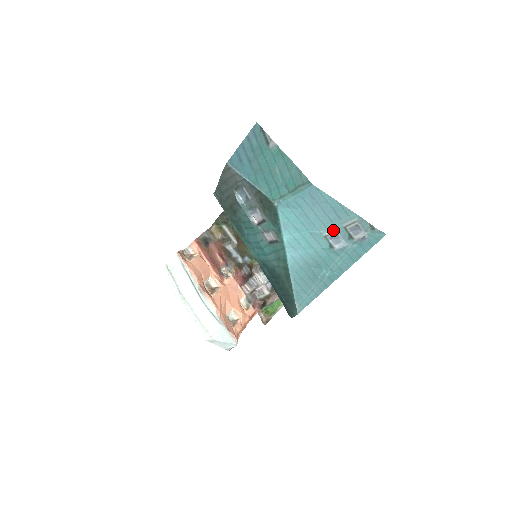
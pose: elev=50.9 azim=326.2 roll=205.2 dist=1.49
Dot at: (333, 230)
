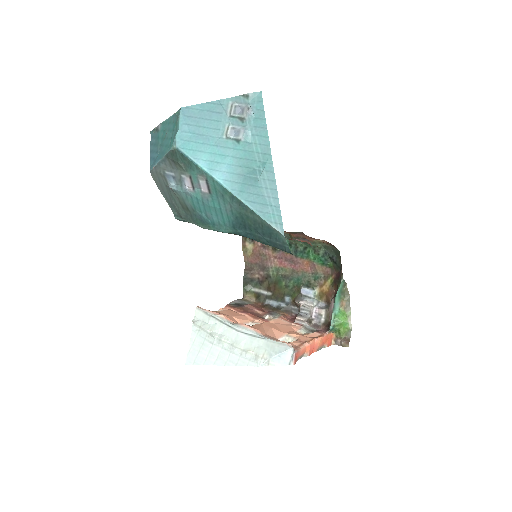
Dot at: (226, 127)
